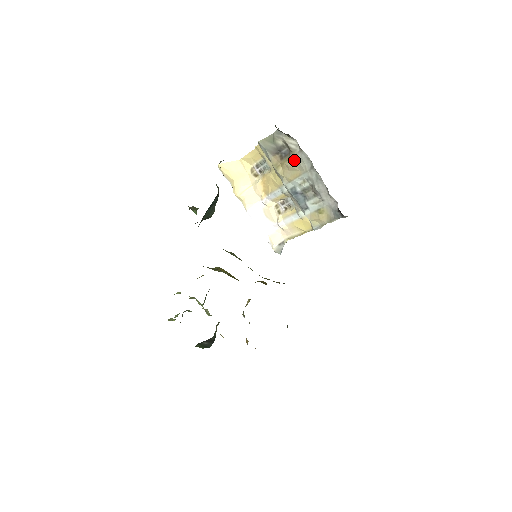
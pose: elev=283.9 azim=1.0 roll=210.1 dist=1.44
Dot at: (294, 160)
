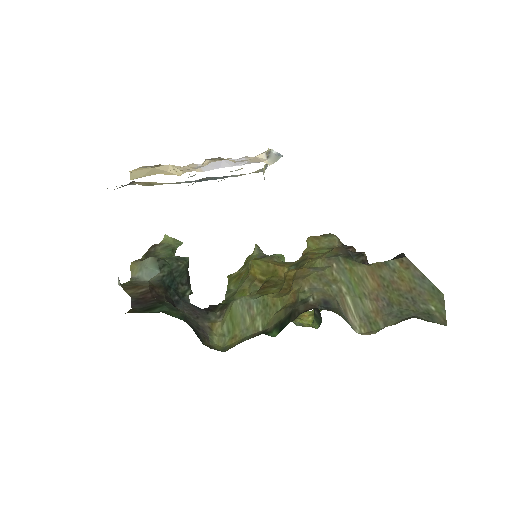
Dot at: occluded
